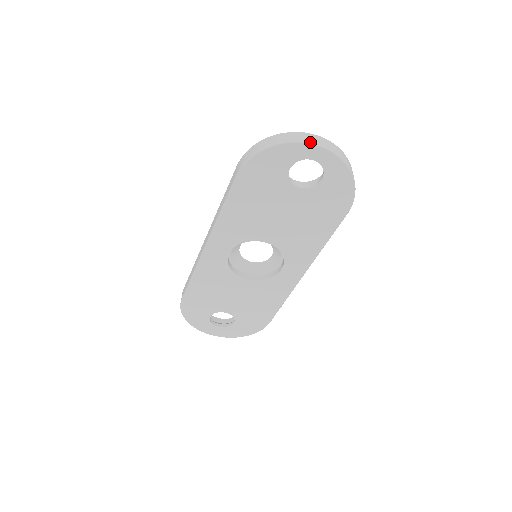
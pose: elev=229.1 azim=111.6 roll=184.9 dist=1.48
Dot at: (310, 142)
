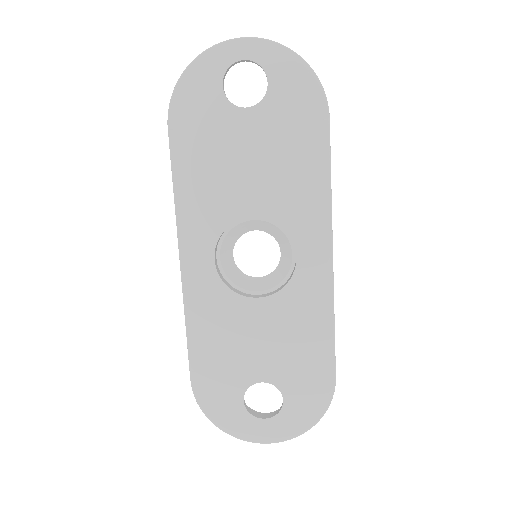
Dot at: (227, 40)
